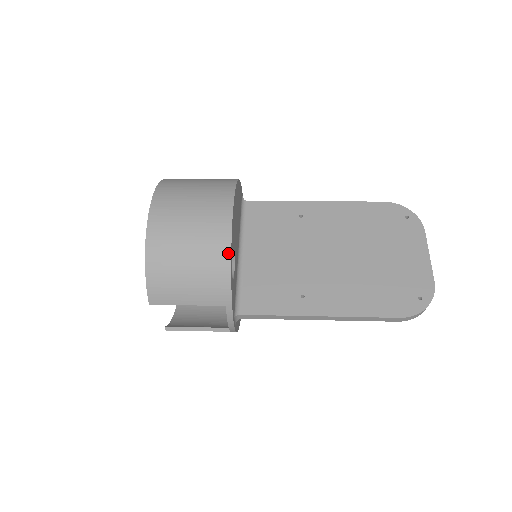
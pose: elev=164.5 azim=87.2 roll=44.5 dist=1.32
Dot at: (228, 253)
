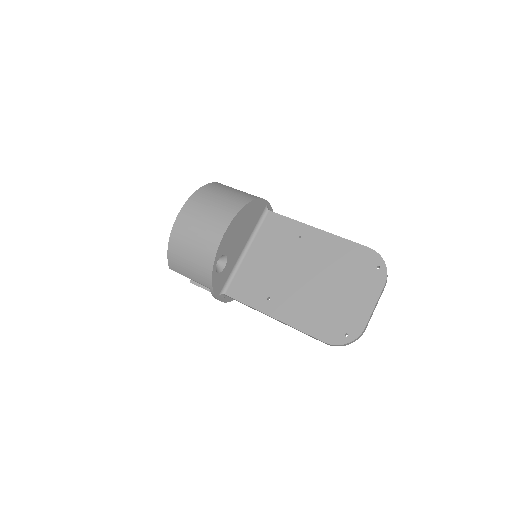
Dot at: (213, 258)
